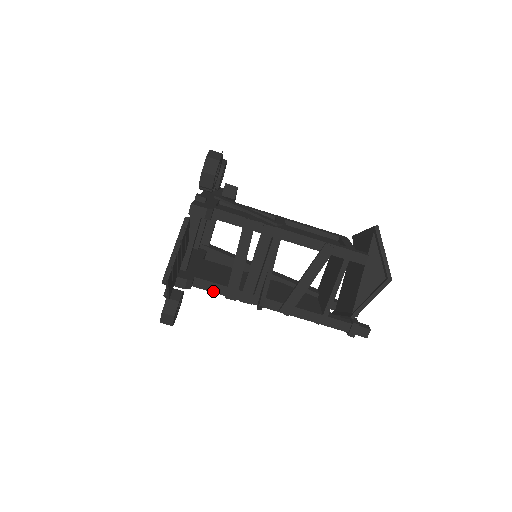
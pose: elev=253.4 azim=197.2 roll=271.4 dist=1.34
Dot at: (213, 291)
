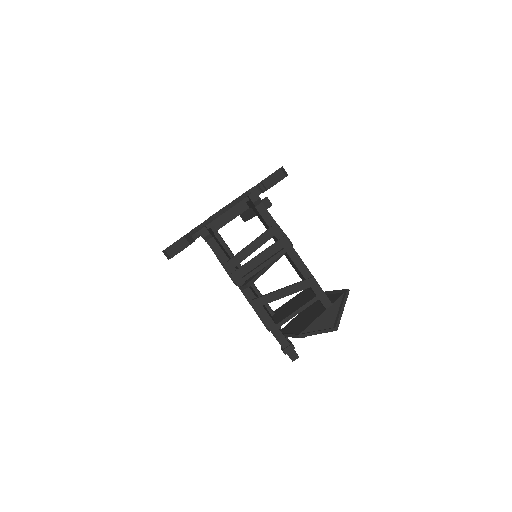
Dot at: (217, 255)
